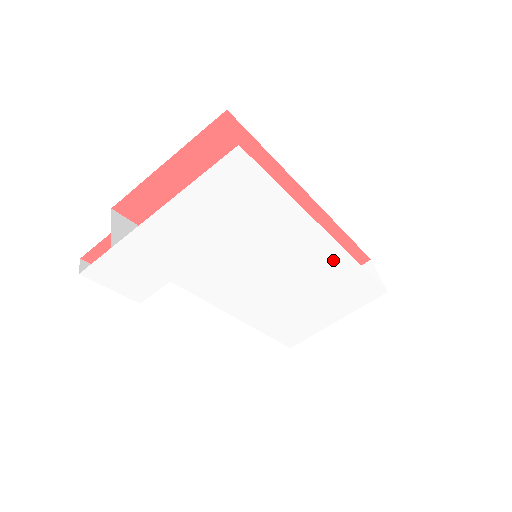
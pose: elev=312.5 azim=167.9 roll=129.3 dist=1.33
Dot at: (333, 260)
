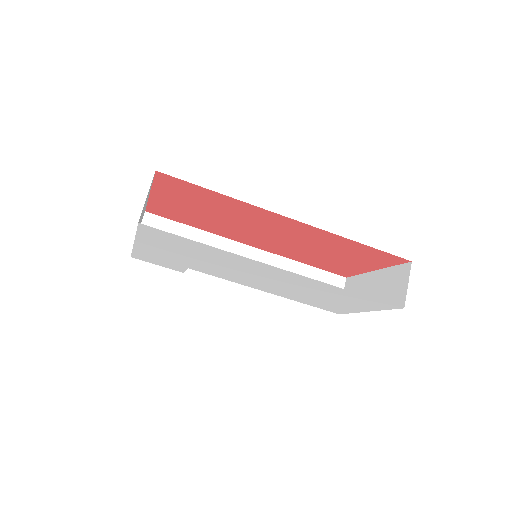
Dot at: (308, 281)
